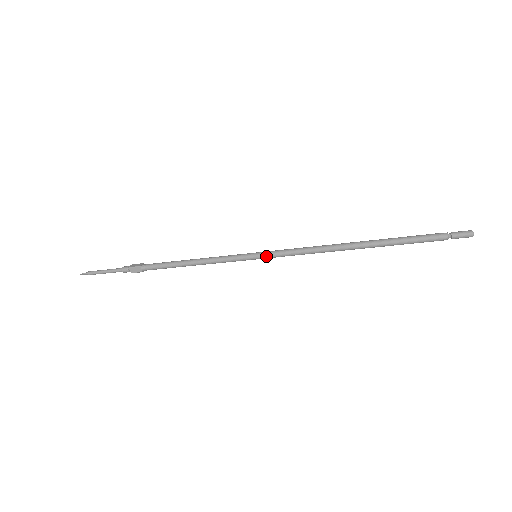
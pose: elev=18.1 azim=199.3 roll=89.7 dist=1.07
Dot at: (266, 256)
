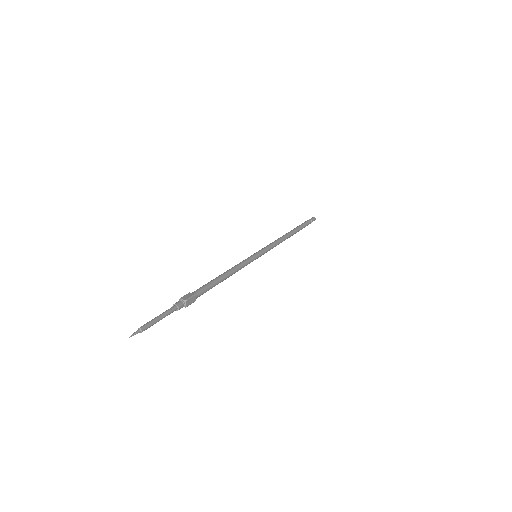
Dot at: (263, 253)
